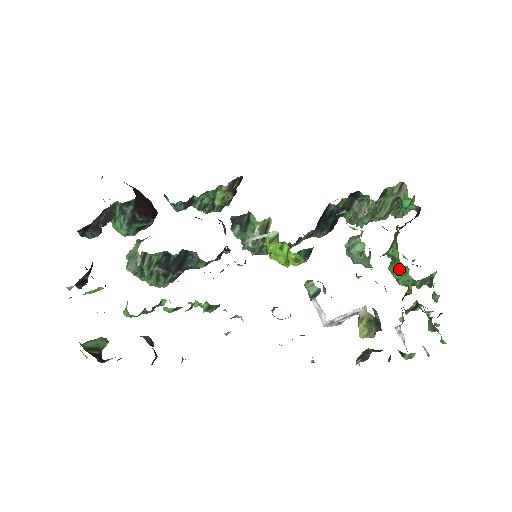
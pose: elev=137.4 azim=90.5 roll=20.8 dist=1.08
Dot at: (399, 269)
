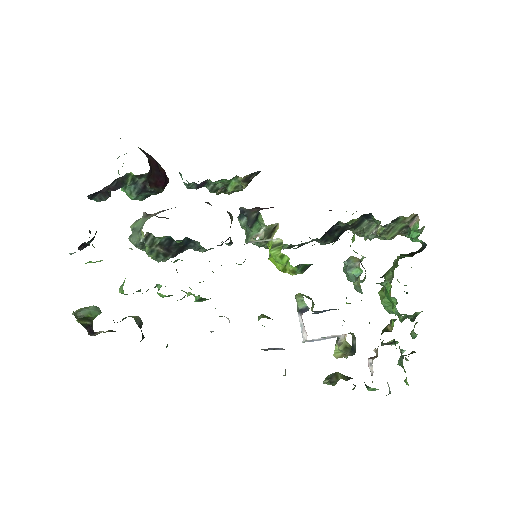
Dot at: occluded
